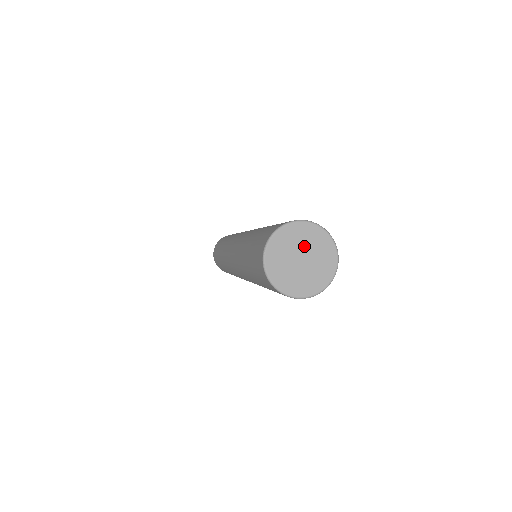
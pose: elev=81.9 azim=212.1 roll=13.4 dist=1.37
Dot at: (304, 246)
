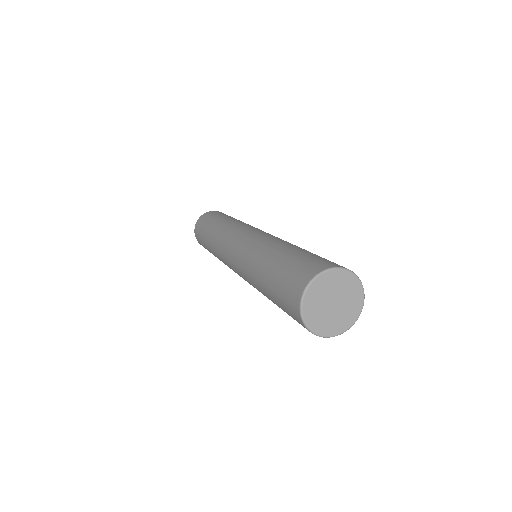
Dot at: (331, 292)
